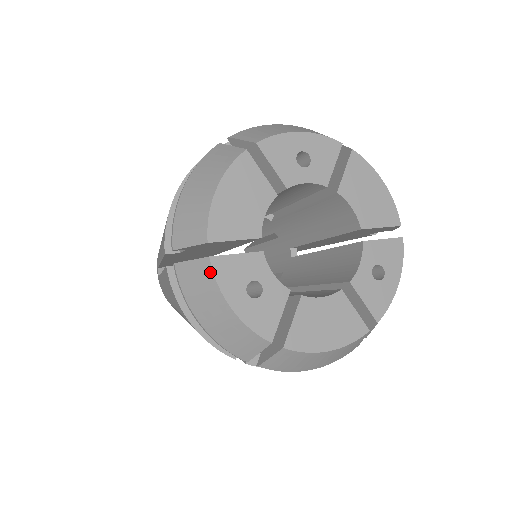
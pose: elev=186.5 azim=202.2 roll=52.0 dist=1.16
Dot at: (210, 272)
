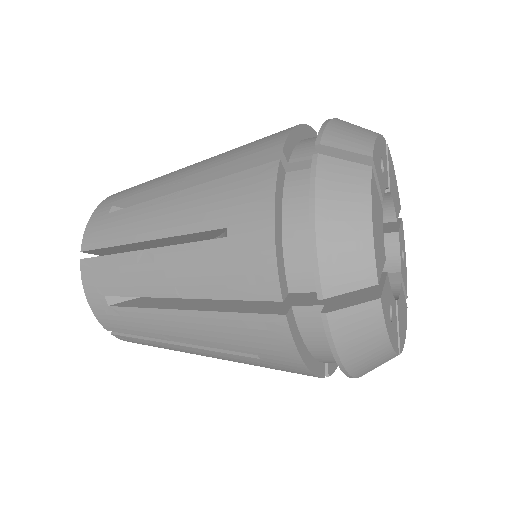
Dot at: (379, 313)
